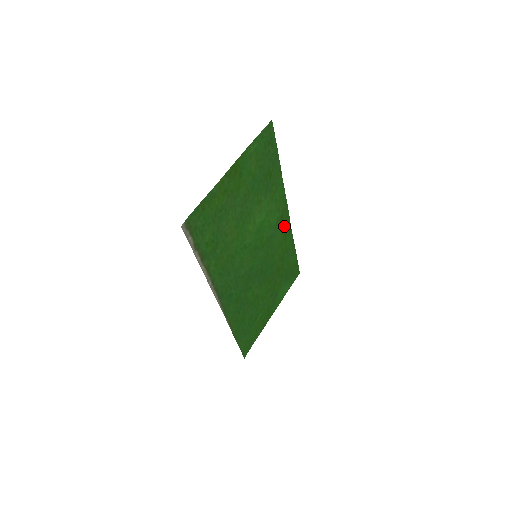
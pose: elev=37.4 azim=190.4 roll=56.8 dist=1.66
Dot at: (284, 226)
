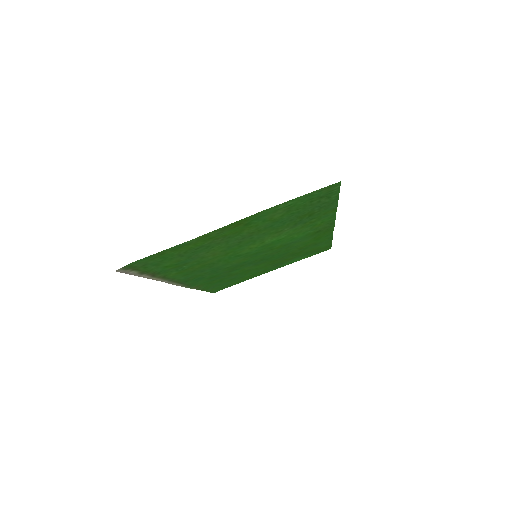
Dot at: (320, 234)
